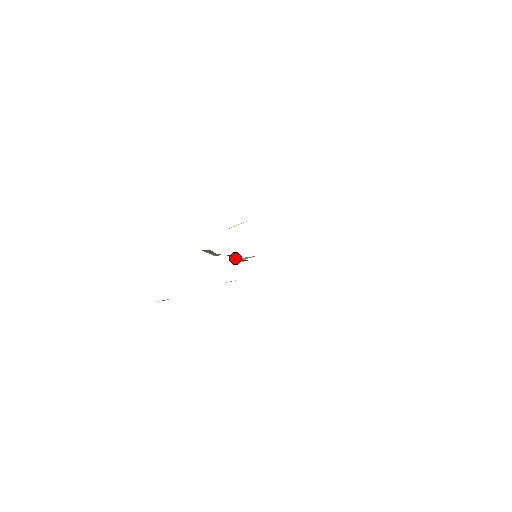
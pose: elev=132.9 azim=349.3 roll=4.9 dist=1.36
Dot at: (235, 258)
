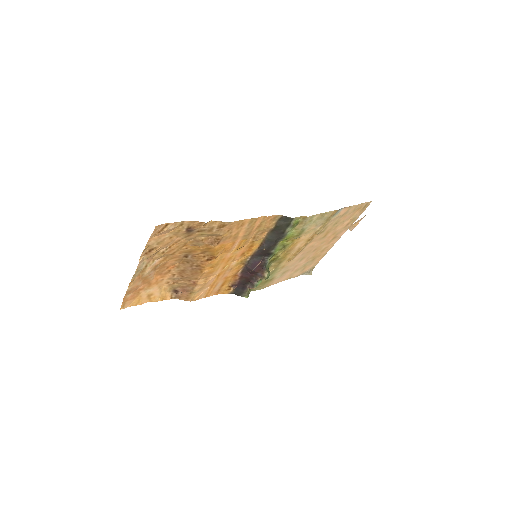
Dot at: (261, 278)
